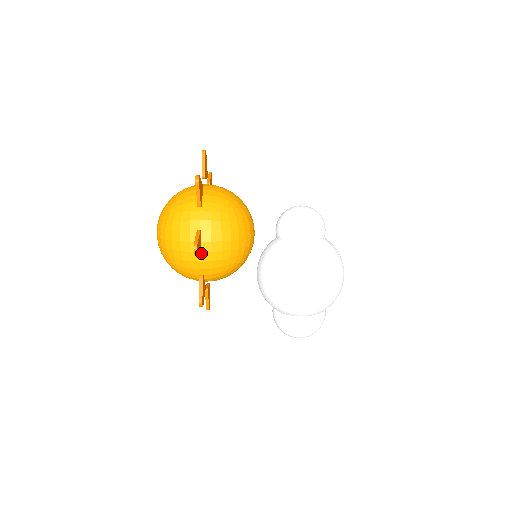
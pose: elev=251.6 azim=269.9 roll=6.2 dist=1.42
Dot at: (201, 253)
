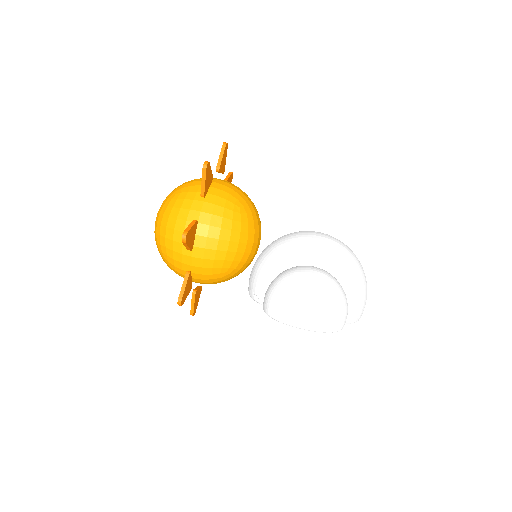
Dot at: (219, 171)
